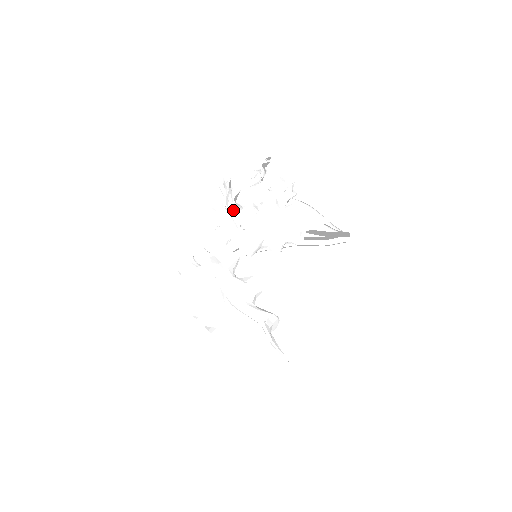
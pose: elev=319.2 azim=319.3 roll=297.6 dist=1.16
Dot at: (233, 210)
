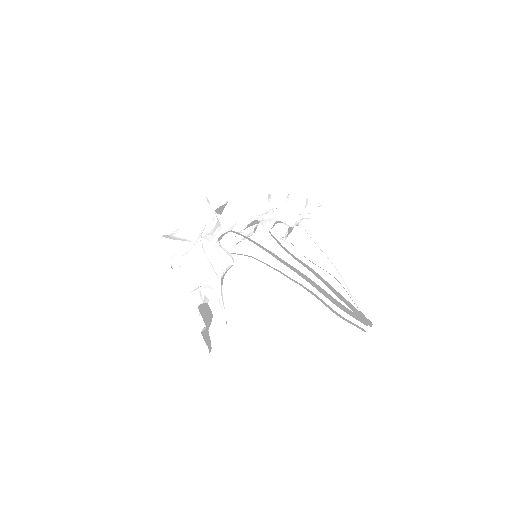
Dot at: occluded
